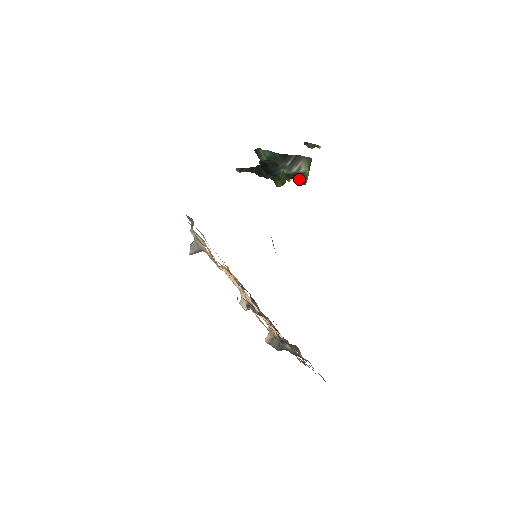
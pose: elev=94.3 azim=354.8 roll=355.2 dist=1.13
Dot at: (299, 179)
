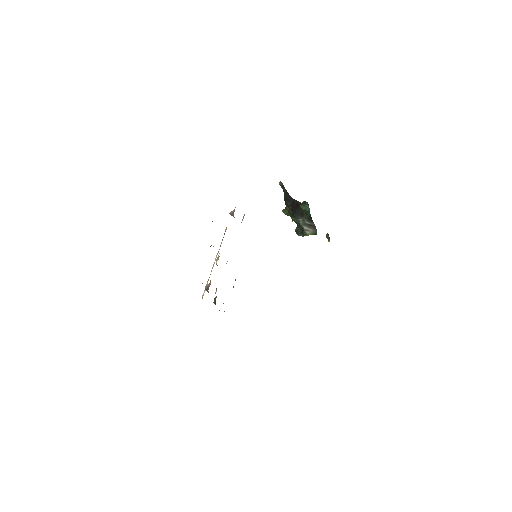
Dot at: (299, 230)
